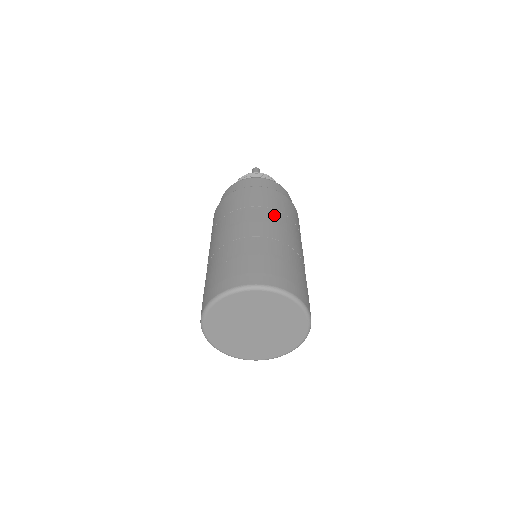
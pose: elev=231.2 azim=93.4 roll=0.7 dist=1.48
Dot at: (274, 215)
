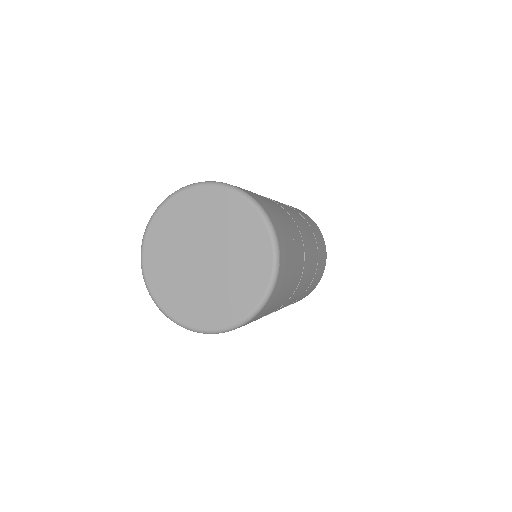
Dot at: (311, 233)
